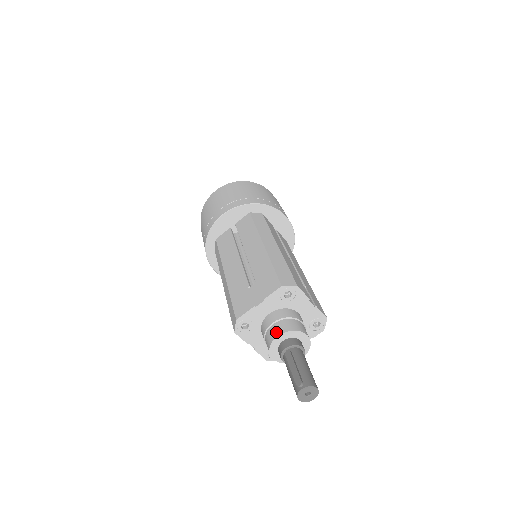
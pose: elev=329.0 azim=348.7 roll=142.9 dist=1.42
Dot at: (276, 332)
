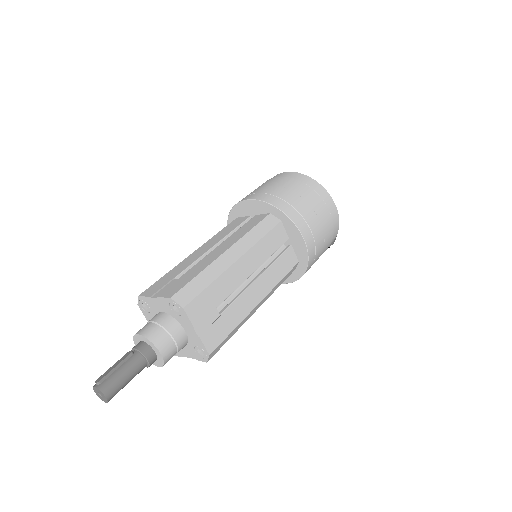
Dot at: (142, 330)
